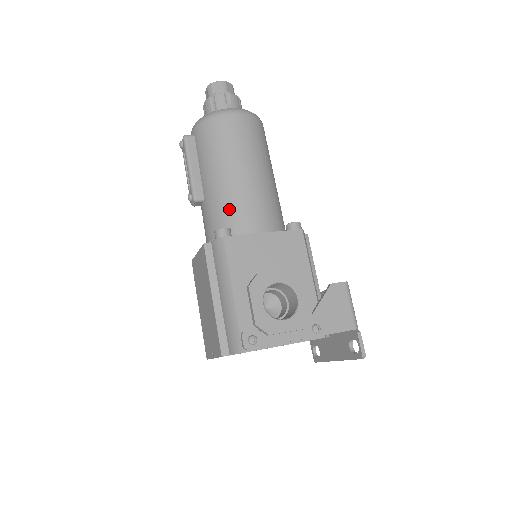
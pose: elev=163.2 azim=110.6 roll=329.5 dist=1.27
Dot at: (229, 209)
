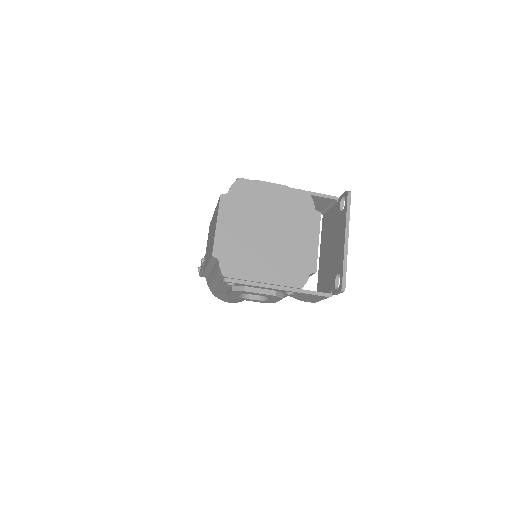
Dot at: occluded
